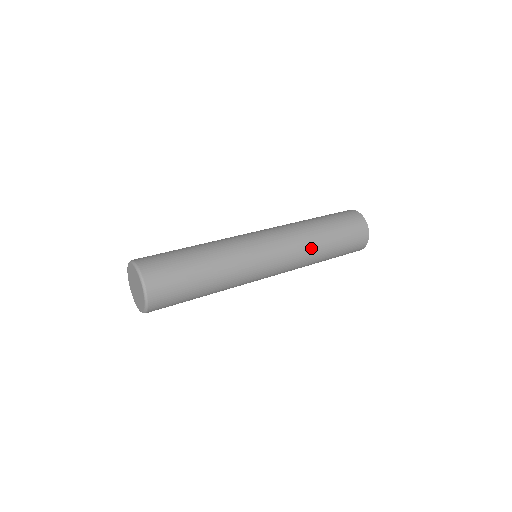
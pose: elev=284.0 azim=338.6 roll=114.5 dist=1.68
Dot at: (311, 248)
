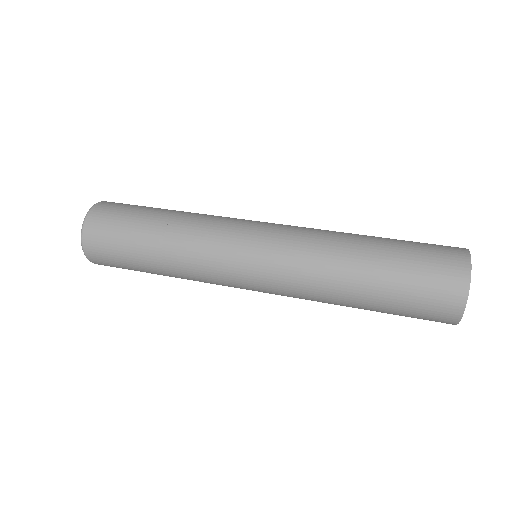
Dot at: (325, 284)
